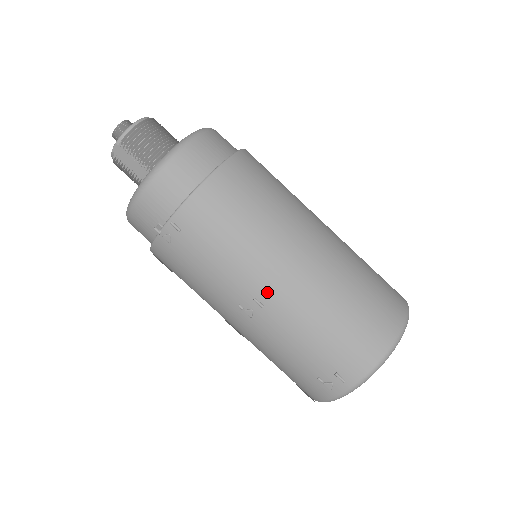
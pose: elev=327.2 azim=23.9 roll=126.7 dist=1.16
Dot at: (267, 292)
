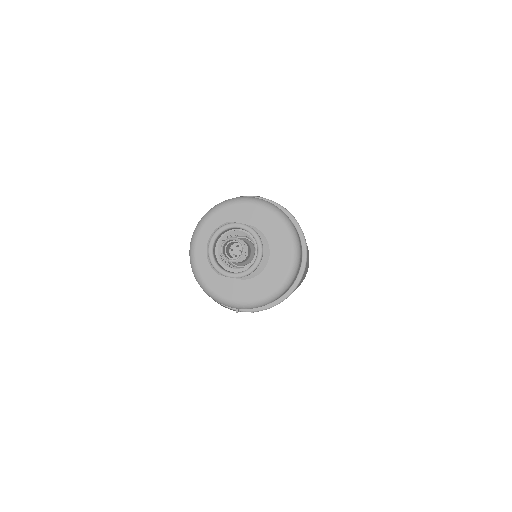
Dot at: occluded
